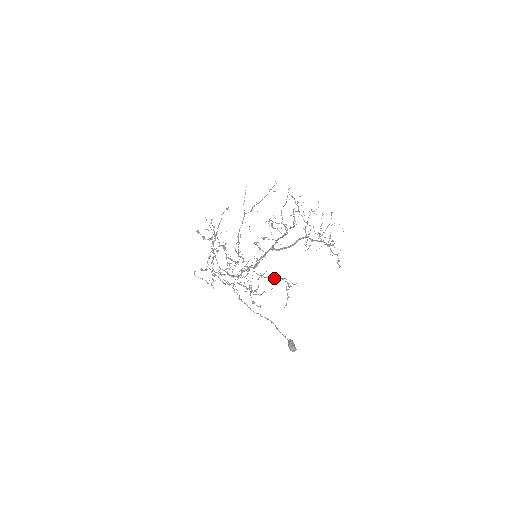
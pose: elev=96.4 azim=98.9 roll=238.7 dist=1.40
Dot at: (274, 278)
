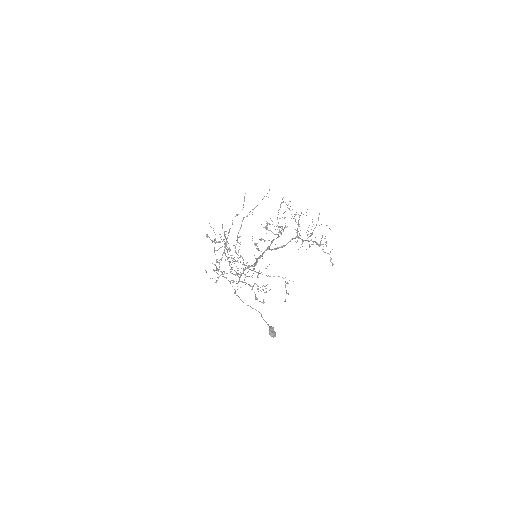
Dot at: (273, 276)
